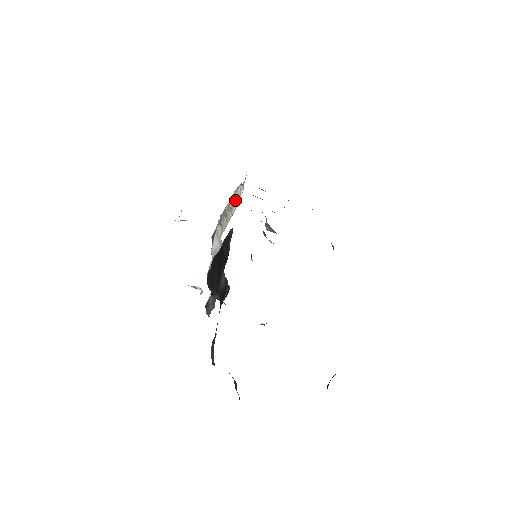
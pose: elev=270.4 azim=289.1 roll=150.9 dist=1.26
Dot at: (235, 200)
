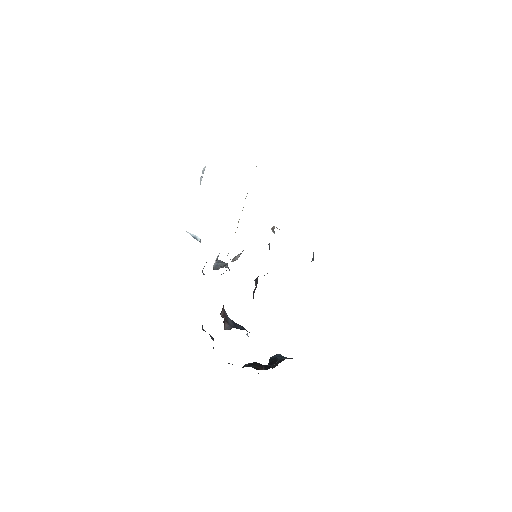
Dot at: occluded
